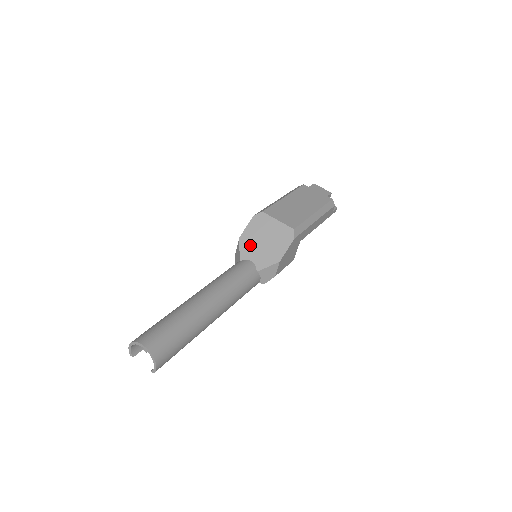
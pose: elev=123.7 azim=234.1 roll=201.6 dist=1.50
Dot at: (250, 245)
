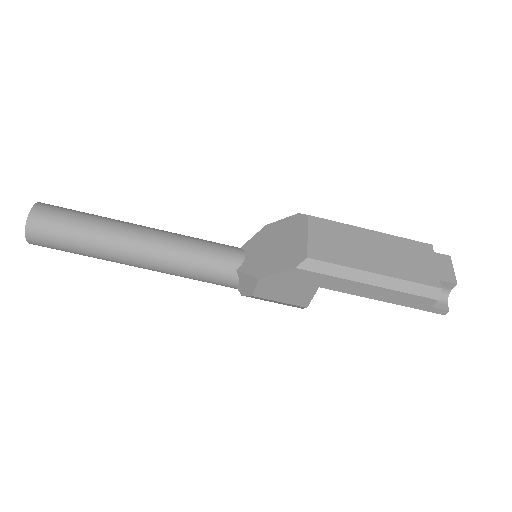
Dot at: (263, 240)
